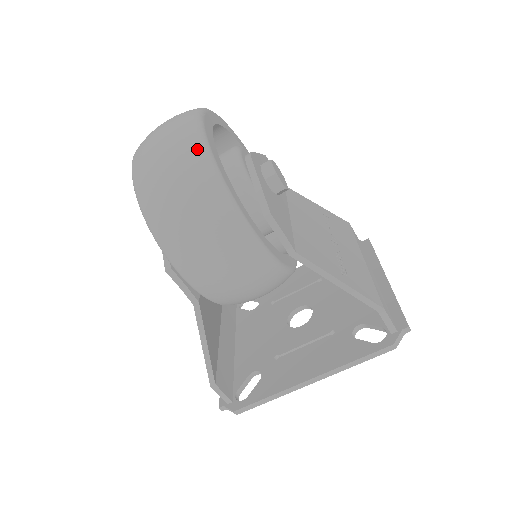
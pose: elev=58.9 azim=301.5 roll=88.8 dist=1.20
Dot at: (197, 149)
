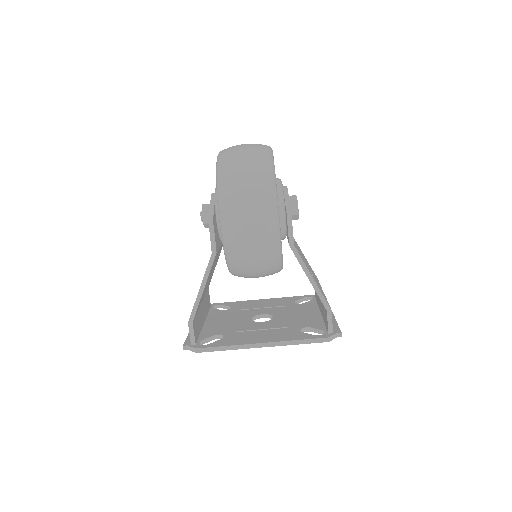
Dot at: (267, 158)
